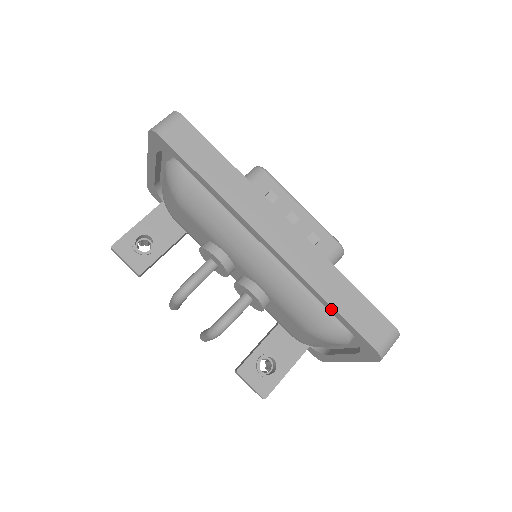
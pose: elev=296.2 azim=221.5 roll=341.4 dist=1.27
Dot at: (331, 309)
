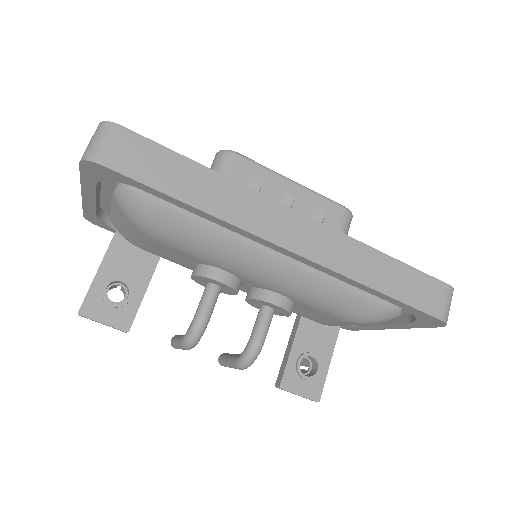
Dot at: (381, 295)
